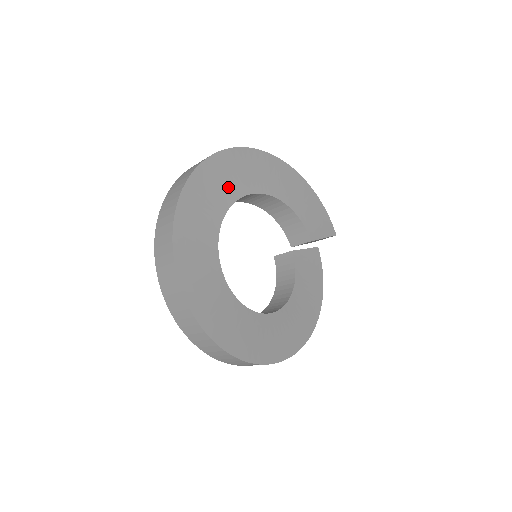
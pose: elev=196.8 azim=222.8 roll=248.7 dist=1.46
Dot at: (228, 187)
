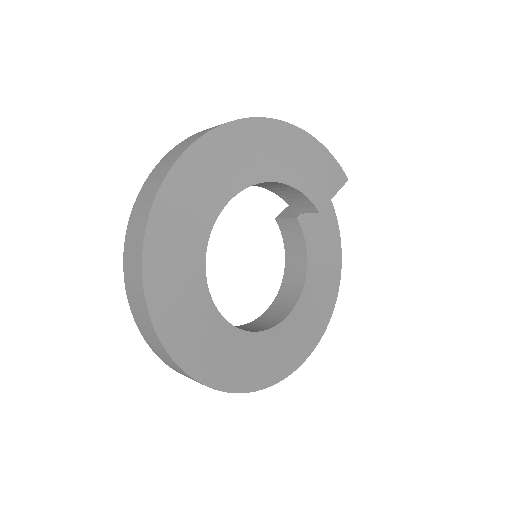
Dot at: (199, 211)
